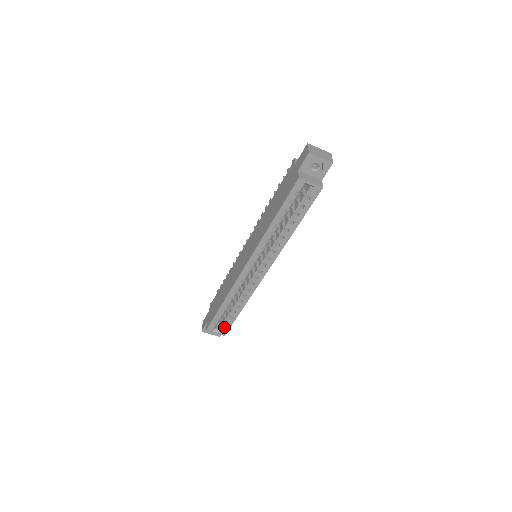
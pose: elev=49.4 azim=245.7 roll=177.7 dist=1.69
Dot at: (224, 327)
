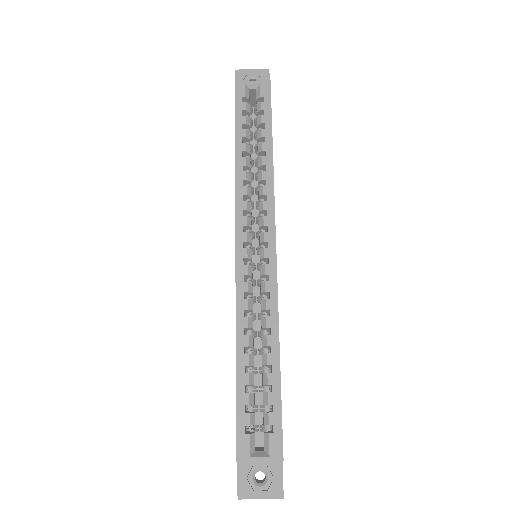
Dot at: (270, 433)
